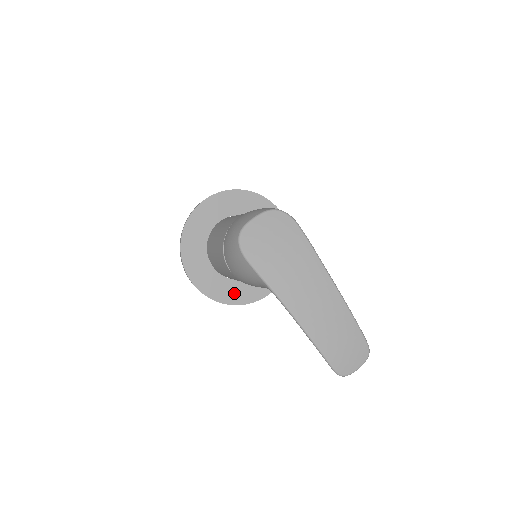
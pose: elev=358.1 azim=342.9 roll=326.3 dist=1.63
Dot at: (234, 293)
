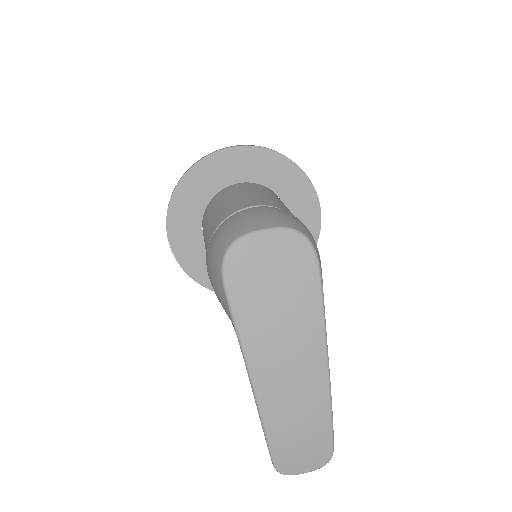
Dot at: occluded
